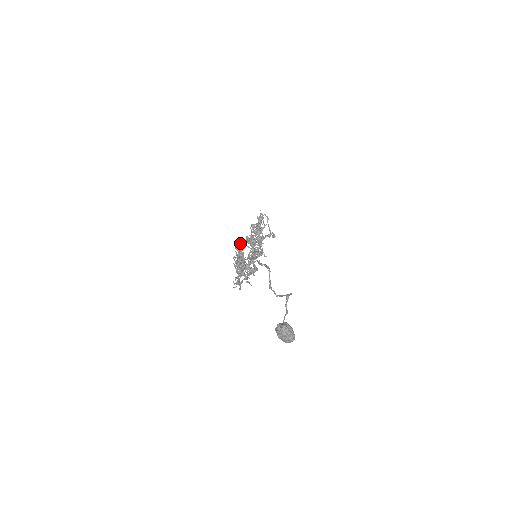
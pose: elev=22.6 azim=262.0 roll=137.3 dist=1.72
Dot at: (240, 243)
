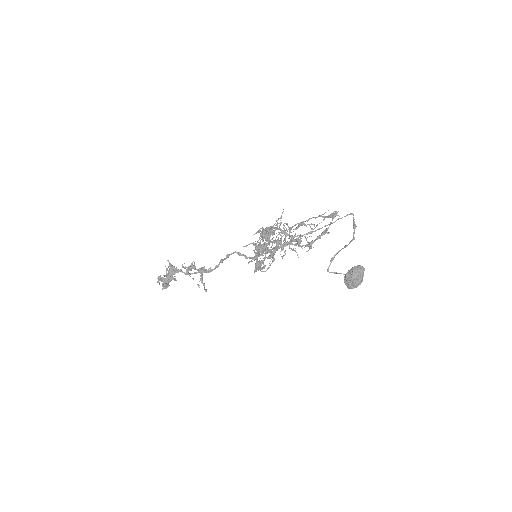
Dot at: (267, 229)
